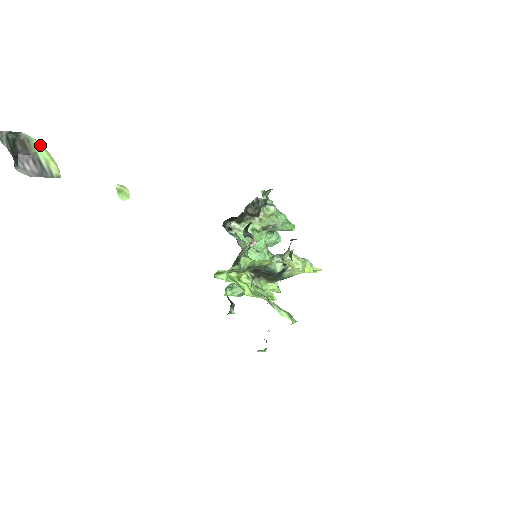
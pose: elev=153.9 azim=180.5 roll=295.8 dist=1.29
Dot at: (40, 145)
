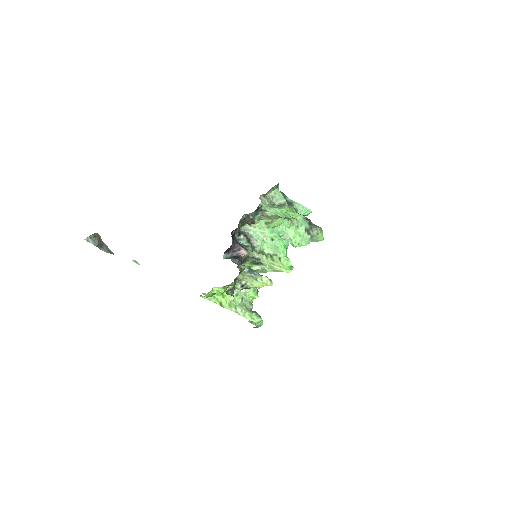
Dot at: occluded
